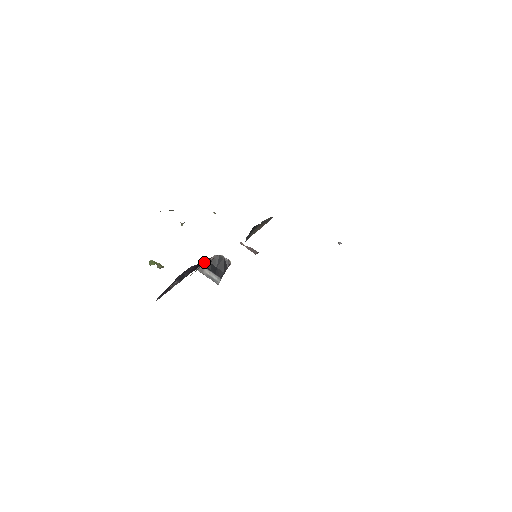
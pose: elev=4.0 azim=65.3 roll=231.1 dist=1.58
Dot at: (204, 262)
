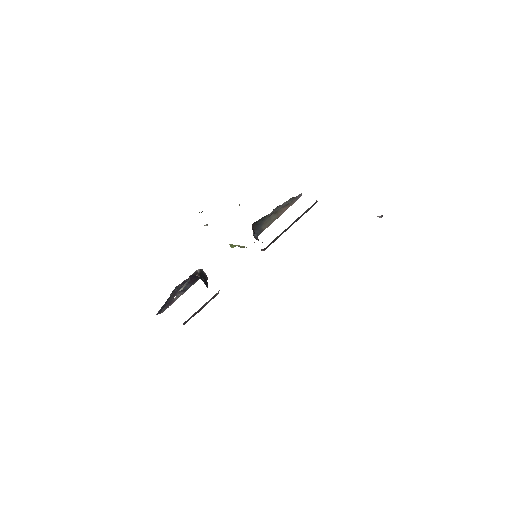
Dot at: (195, 275)
